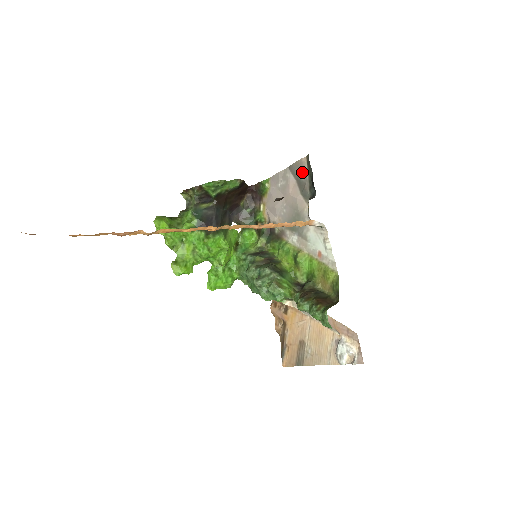
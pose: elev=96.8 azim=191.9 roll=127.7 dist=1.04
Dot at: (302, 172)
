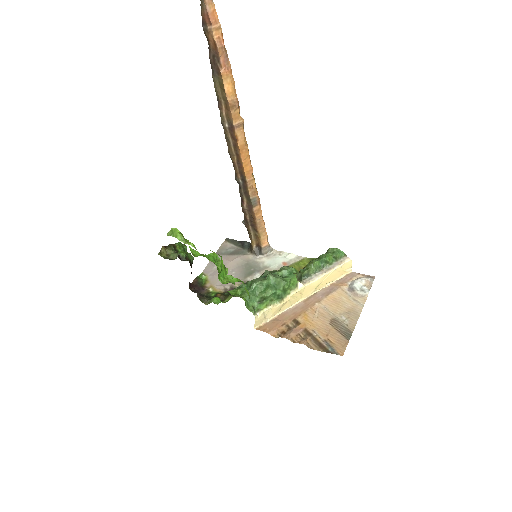
Dot at: (228, 248)
